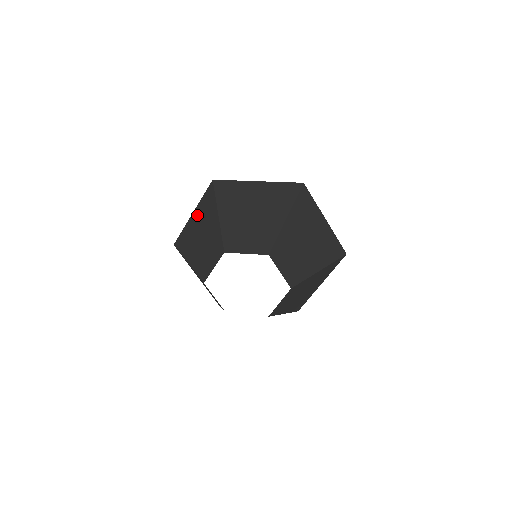
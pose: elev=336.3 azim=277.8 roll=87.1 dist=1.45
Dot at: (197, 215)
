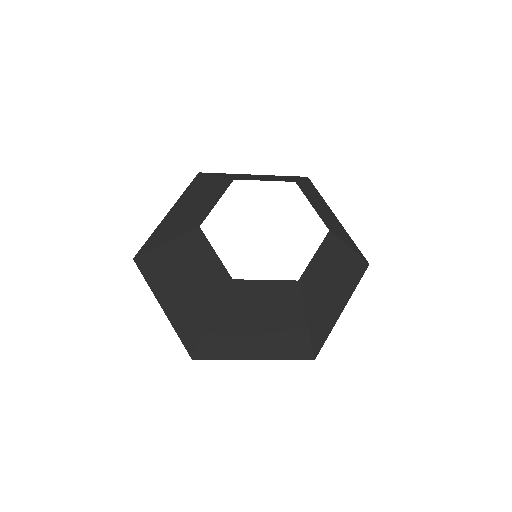
Dot at: (176, 206)
